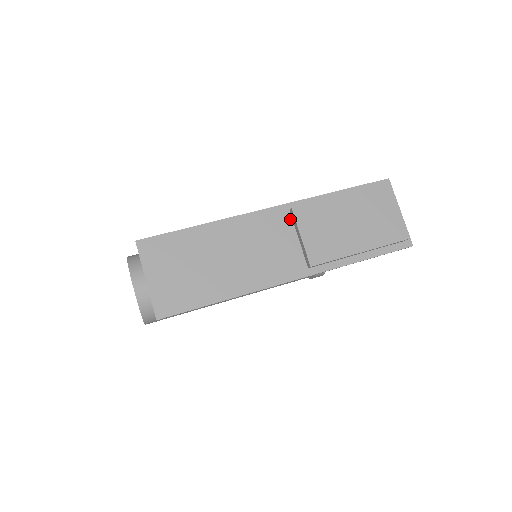
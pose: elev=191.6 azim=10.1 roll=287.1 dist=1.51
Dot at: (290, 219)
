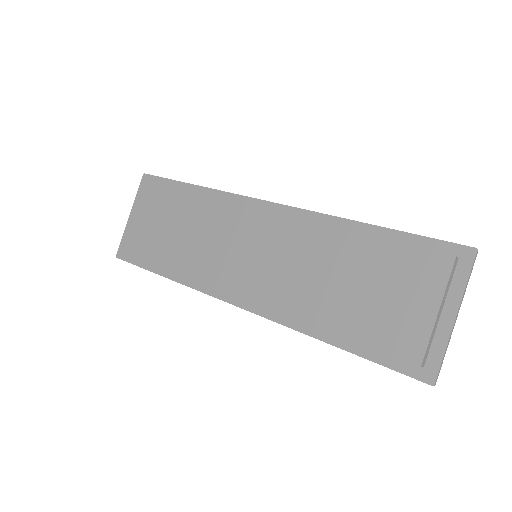
Dot at: occluded
